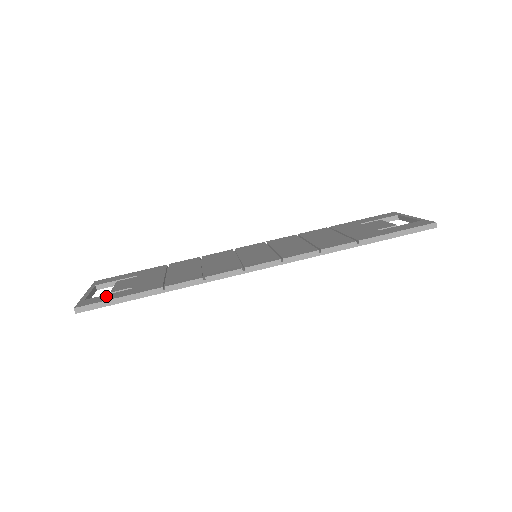
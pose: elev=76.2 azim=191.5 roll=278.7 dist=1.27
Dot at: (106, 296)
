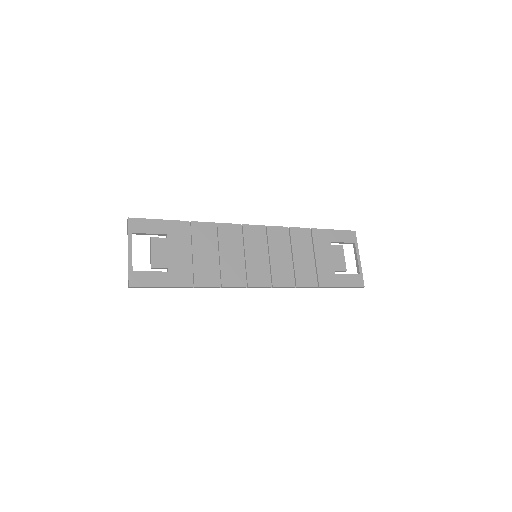
Dot at: (150, 276)
